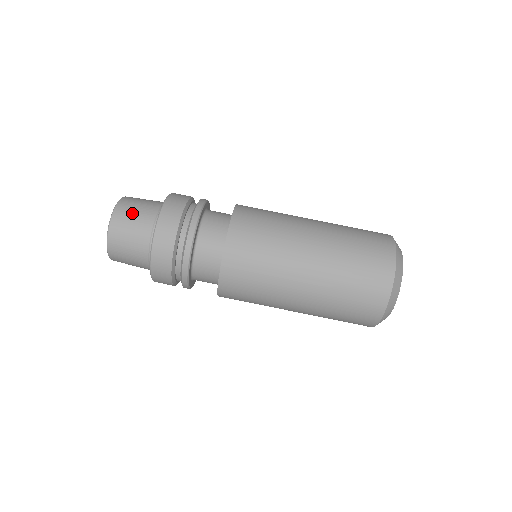
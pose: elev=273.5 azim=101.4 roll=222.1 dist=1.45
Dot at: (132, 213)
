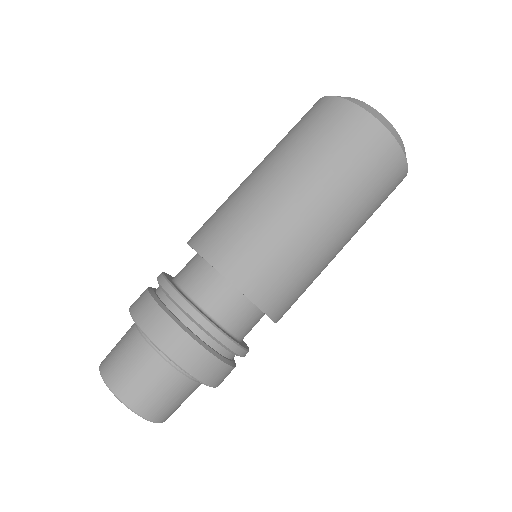
Dot at: (116, 344)
